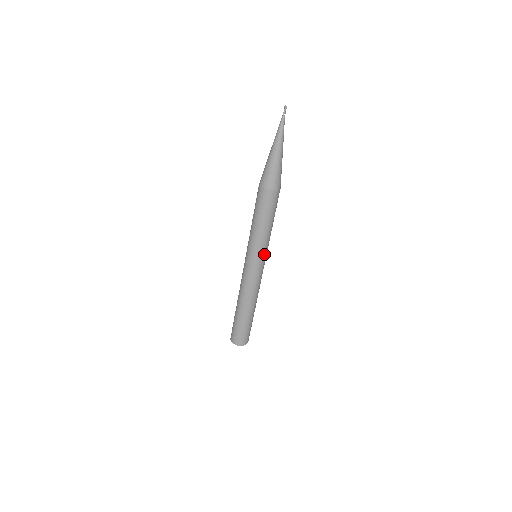
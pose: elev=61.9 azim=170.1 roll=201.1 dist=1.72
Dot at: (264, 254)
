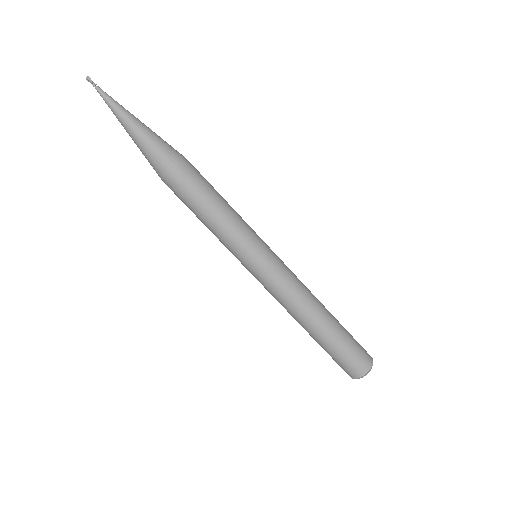
Dot at: (258, 241)
